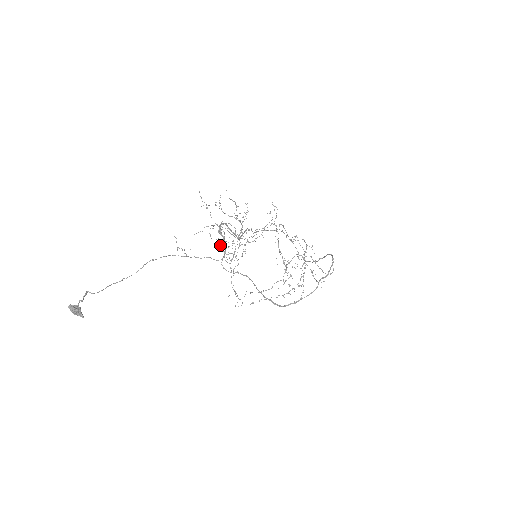
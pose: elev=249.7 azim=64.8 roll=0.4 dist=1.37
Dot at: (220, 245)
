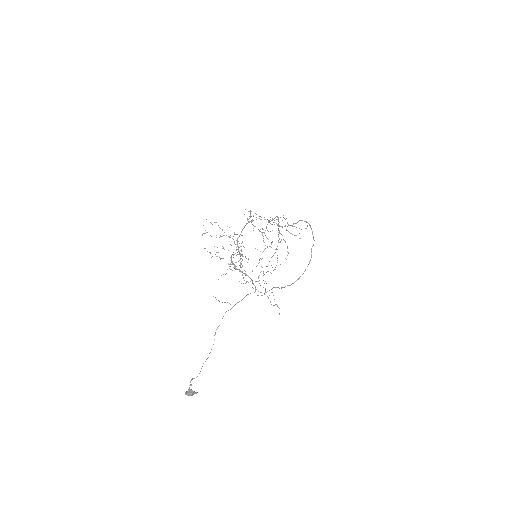
Dot at: occluded
